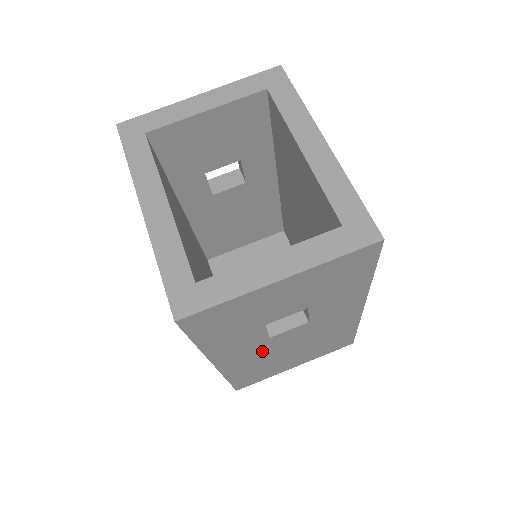
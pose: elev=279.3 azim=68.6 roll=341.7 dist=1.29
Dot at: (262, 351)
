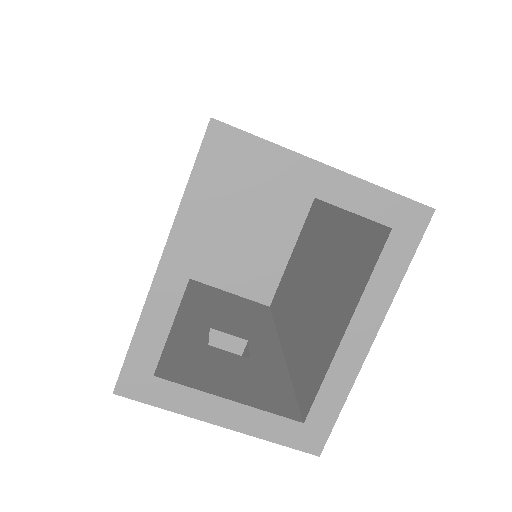
Dot at: occluded
